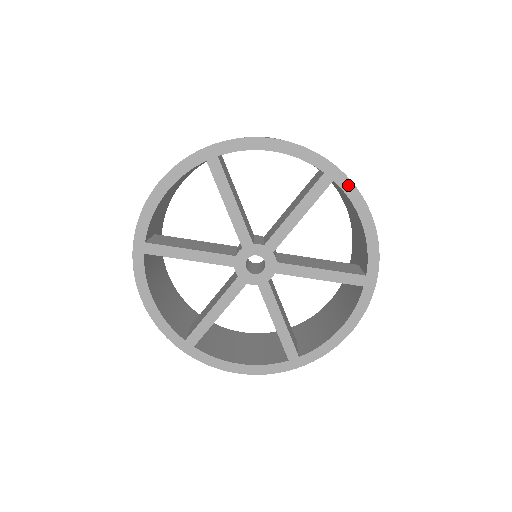
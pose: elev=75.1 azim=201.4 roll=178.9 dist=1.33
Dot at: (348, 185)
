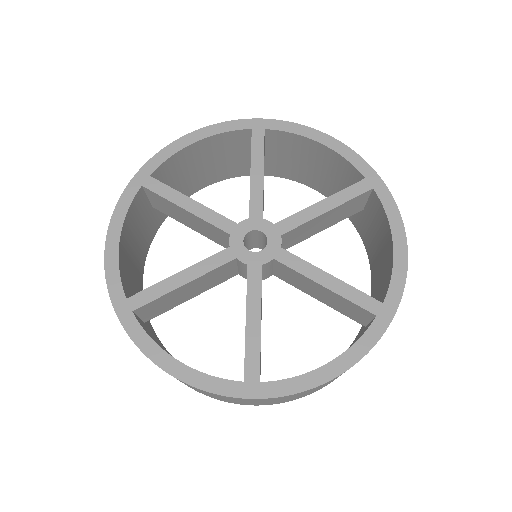
Dot at: (279, 124)
